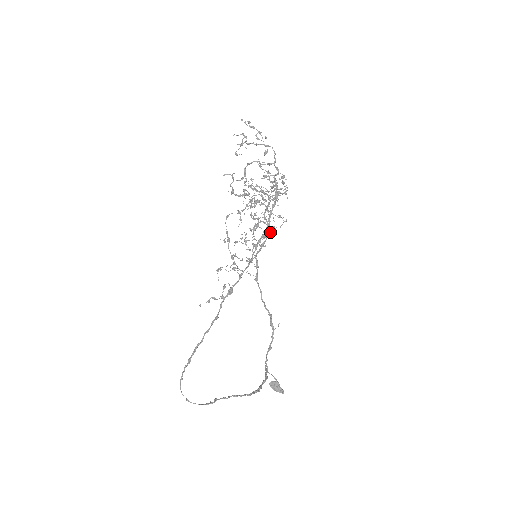
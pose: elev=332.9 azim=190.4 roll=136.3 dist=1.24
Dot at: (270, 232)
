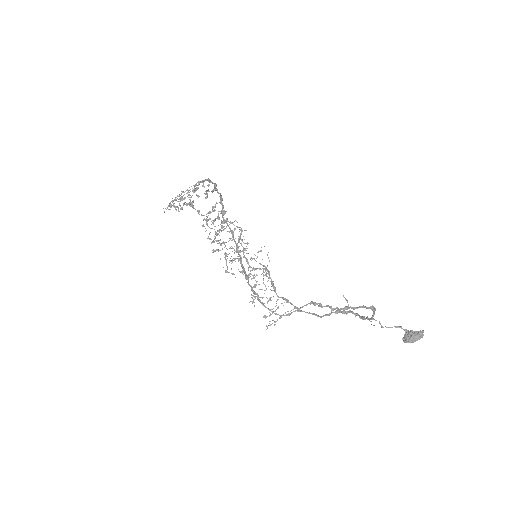
Dot at: (264, 266)
